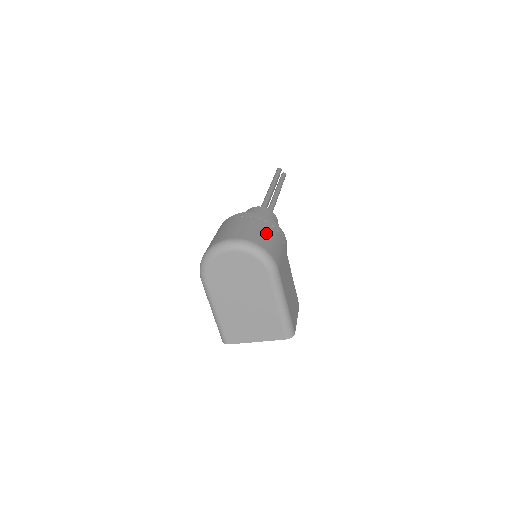
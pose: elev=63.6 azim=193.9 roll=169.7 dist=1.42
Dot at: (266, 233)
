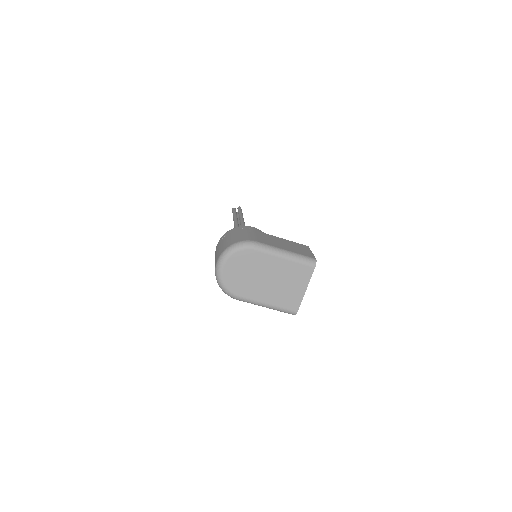
Dot at: (233, 237)
